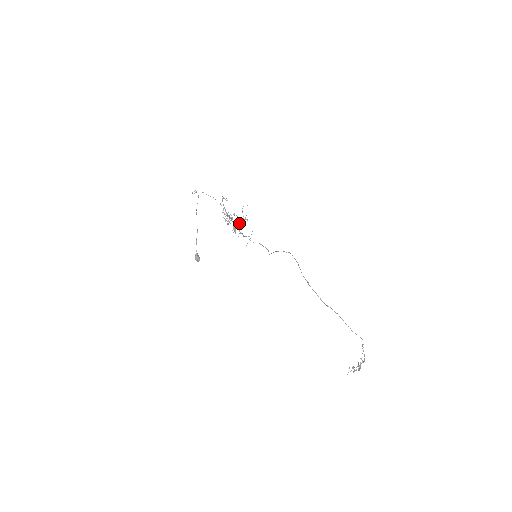
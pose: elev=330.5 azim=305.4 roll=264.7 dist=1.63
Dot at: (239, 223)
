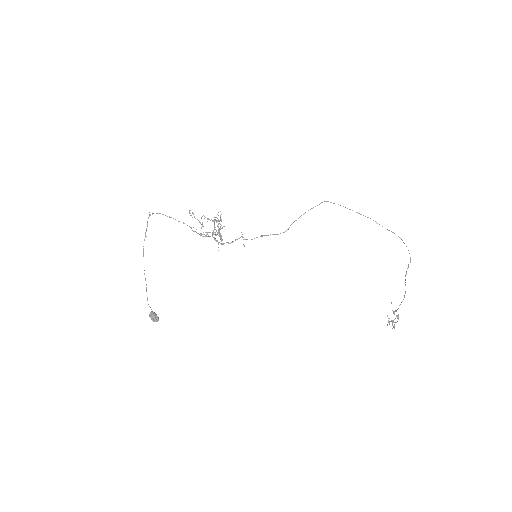
Dot at: occluded
